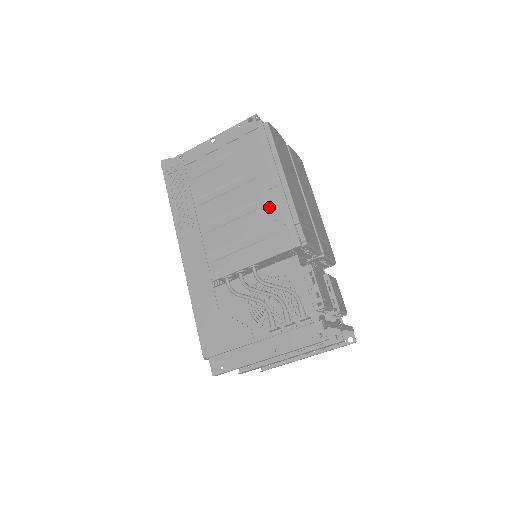
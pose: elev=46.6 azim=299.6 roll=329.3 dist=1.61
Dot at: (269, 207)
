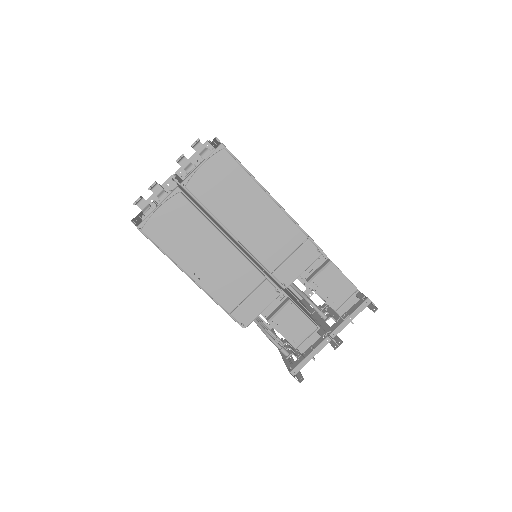
Dot at: occluded
